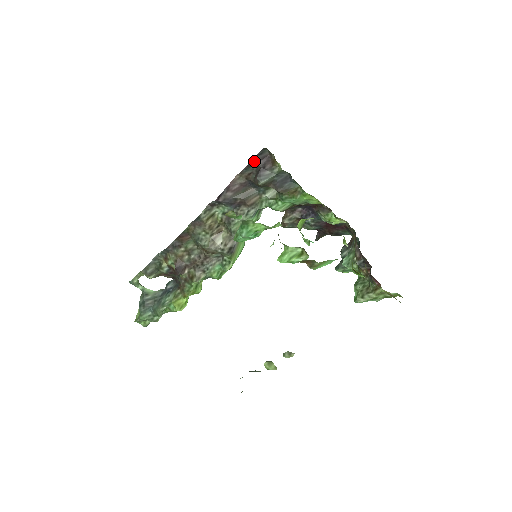
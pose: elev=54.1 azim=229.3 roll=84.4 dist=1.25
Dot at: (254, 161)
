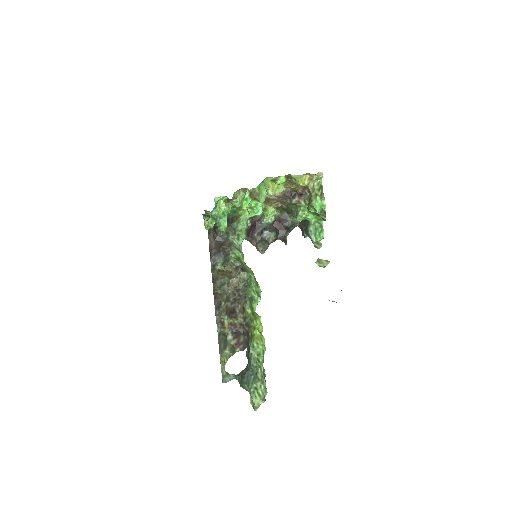
Dot at: (209, 229)
